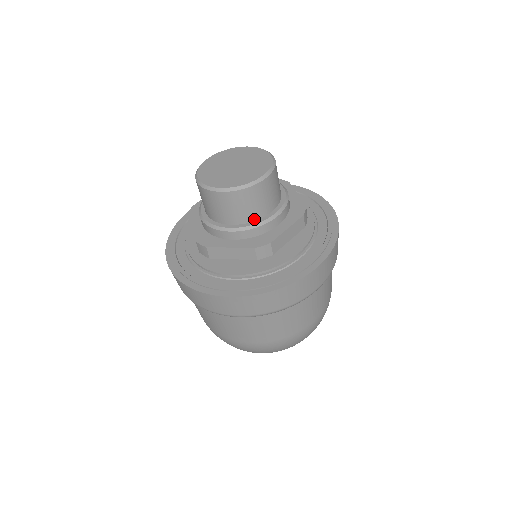
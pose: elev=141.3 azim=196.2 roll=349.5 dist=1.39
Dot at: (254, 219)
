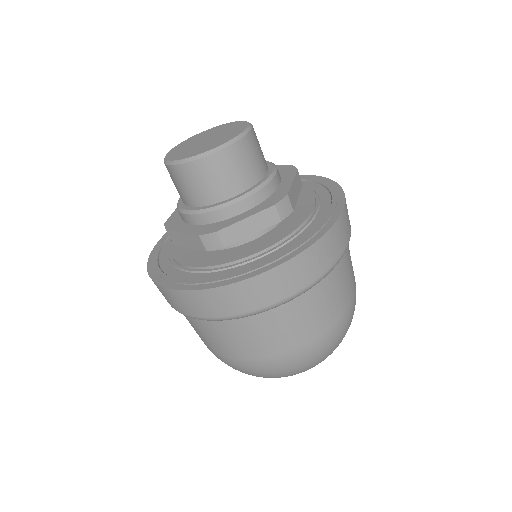
Dot at: (211, 202)
